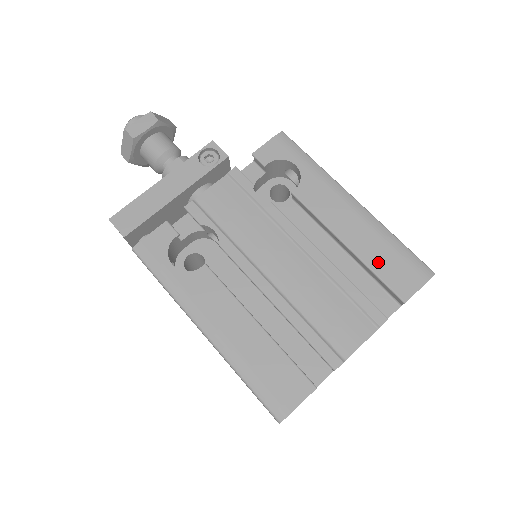
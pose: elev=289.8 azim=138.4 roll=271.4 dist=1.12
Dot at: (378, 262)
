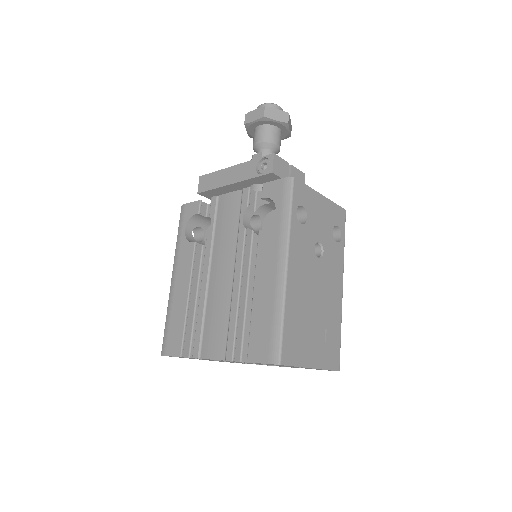
Dot at: (257, 322)
